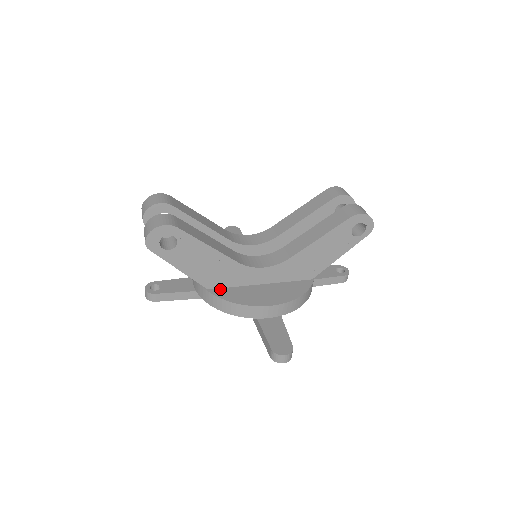
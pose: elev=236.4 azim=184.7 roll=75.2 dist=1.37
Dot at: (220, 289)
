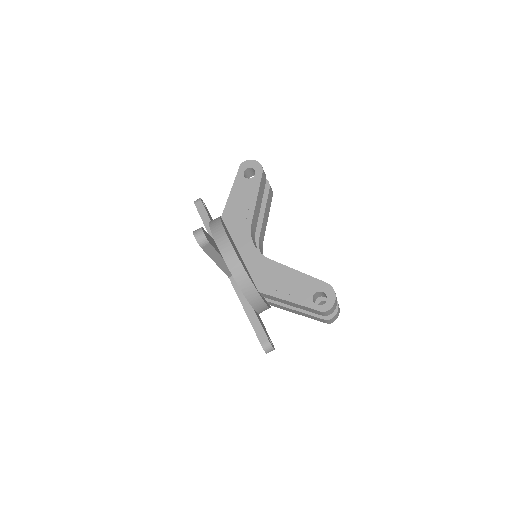
Dot at: (225, 224)
